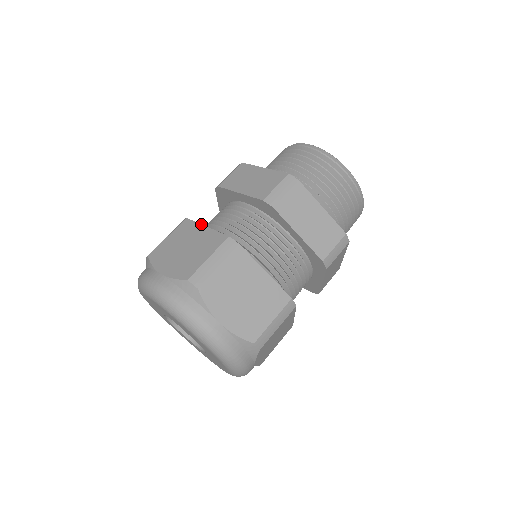
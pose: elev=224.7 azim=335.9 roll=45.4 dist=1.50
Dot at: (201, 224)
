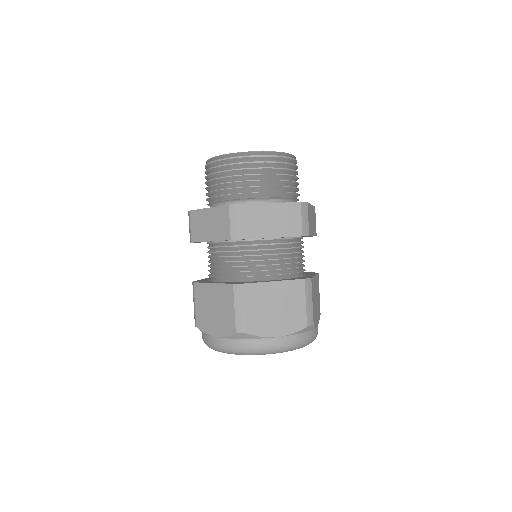
Dot at: (268, 282)
